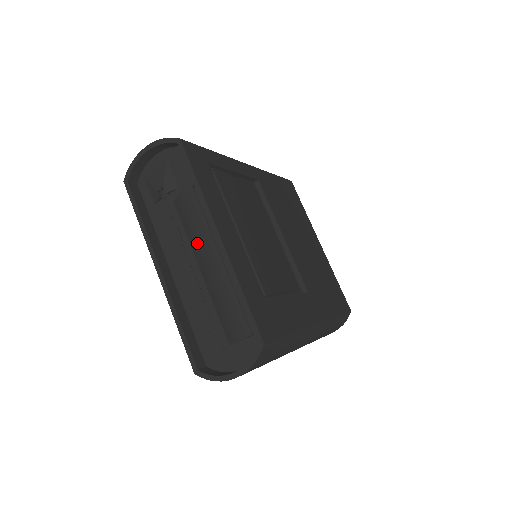
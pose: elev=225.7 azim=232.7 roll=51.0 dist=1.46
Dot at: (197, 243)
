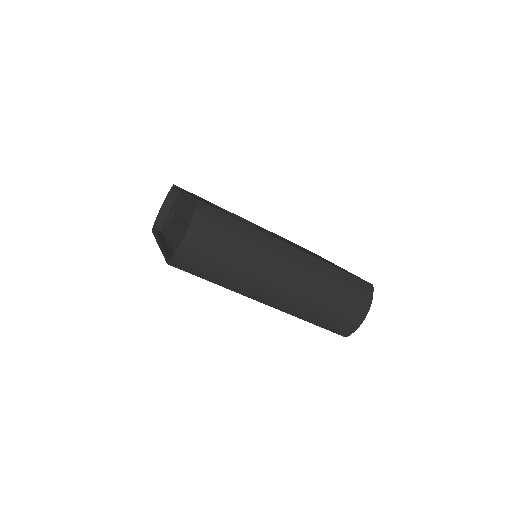
Dot at: (179, 213)
